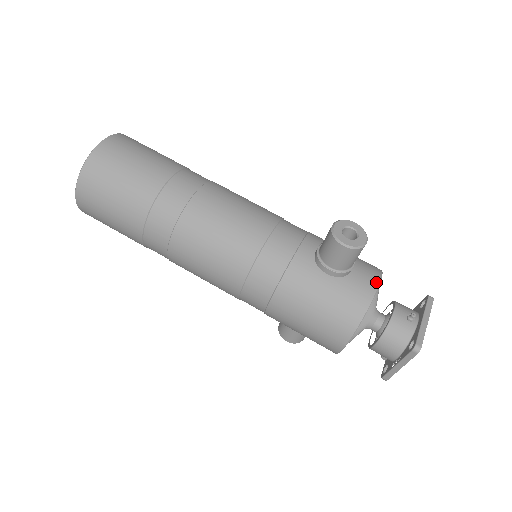
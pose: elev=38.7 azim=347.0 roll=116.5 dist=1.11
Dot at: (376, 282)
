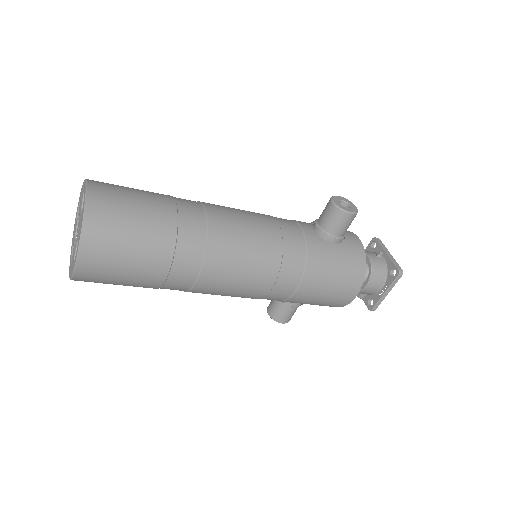
Dot at: (357, 238)
